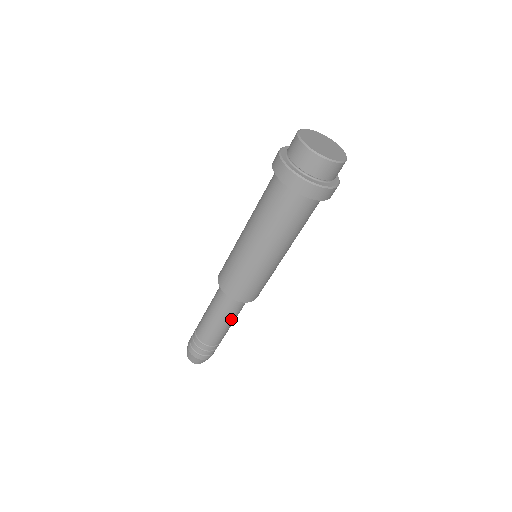
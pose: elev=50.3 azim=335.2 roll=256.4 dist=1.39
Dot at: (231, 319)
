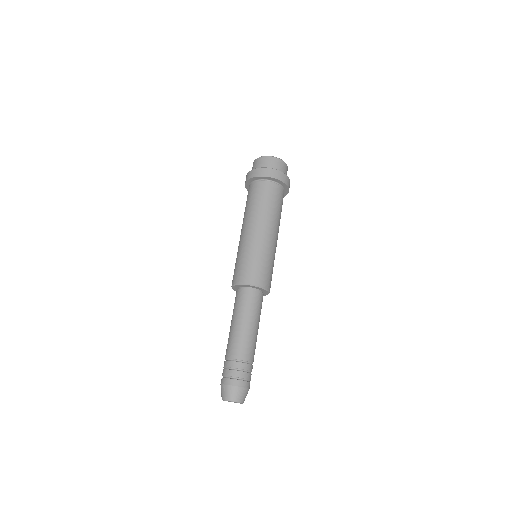
Dot at: (257, 320)
